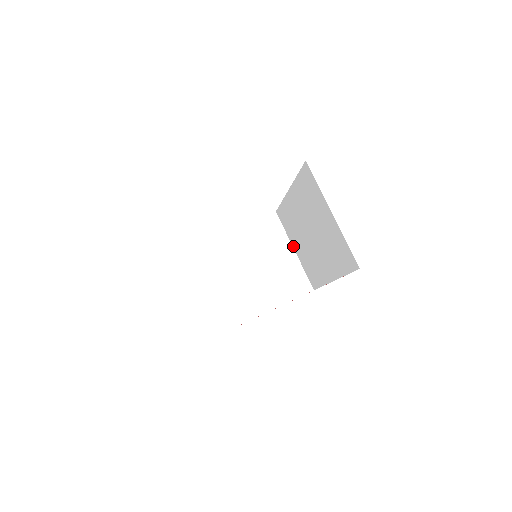
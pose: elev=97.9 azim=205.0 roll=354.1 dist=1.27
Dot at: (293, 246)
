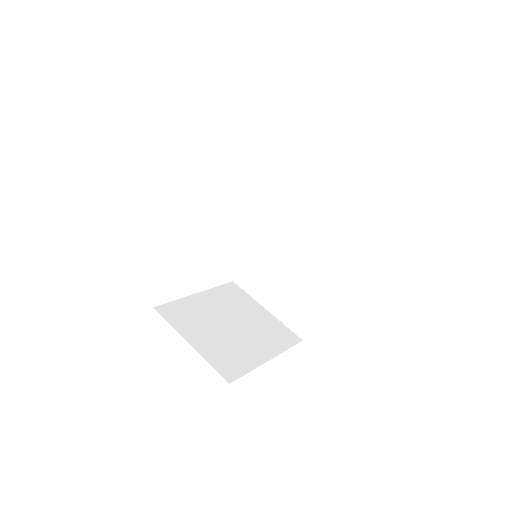
Dot at: (263, 304)
